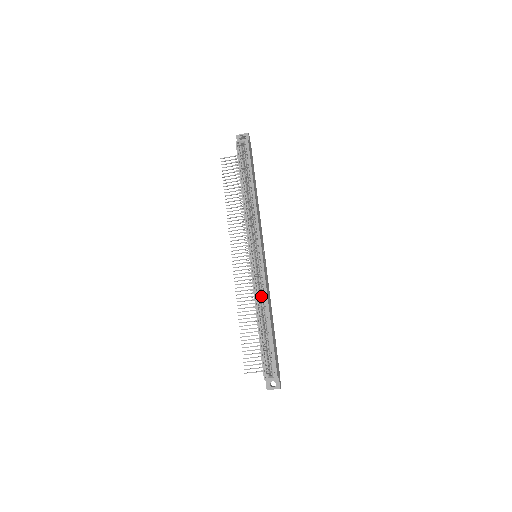
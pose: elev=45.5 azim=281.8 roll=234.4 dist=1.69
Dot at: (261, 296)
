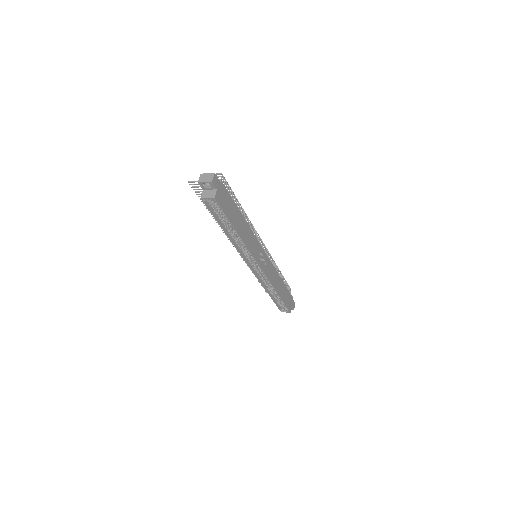
Dot at: occluded
